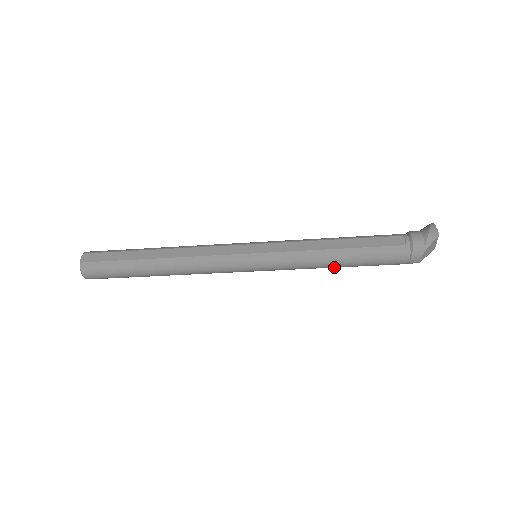
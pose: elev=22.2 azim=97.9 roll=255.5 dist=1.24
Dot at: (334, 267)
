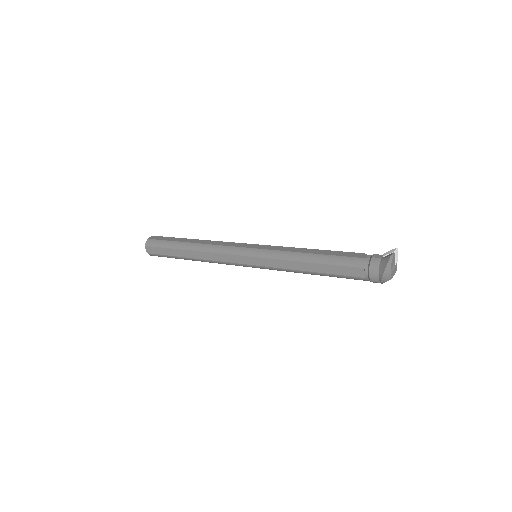
Dot at: occluded
